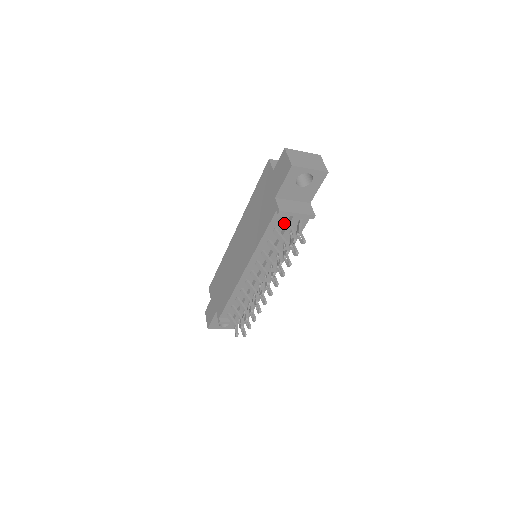
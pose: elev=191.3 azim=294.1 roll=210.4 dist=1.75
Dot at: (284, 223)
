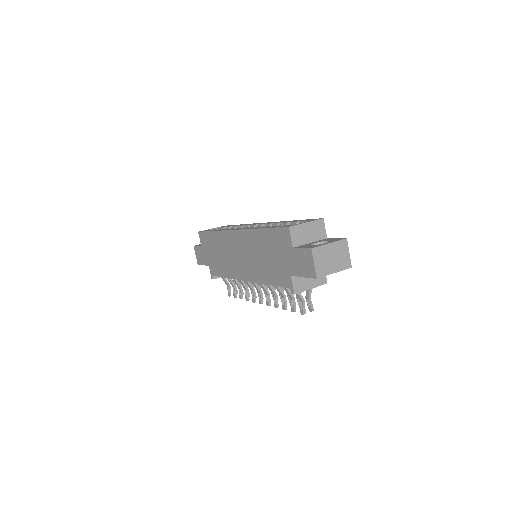
Dot at: occluded
